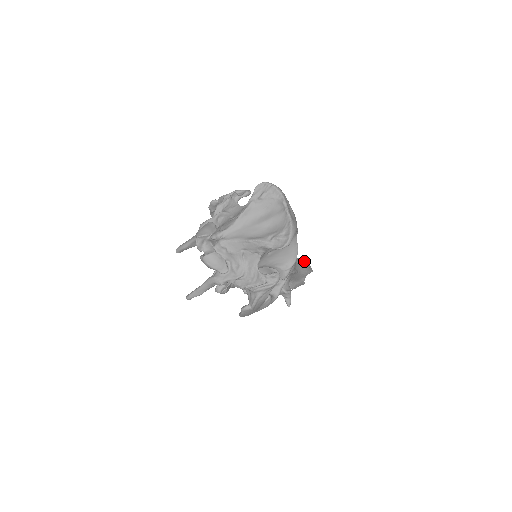
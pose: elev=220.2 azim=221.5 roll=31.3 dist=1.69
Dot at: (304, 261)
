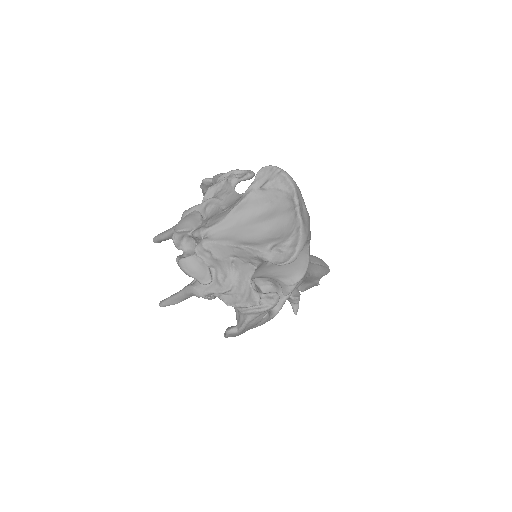
Dot at: (320, 259)
